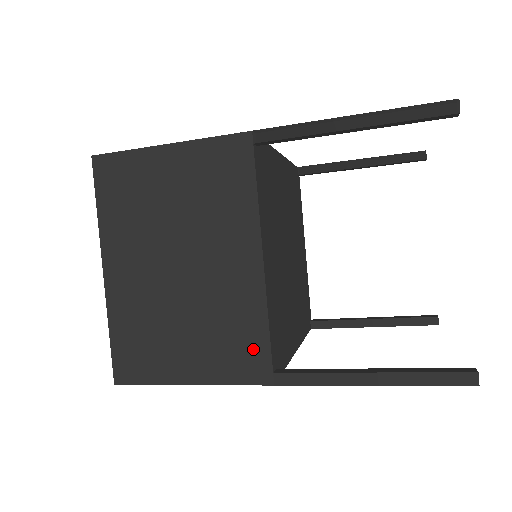
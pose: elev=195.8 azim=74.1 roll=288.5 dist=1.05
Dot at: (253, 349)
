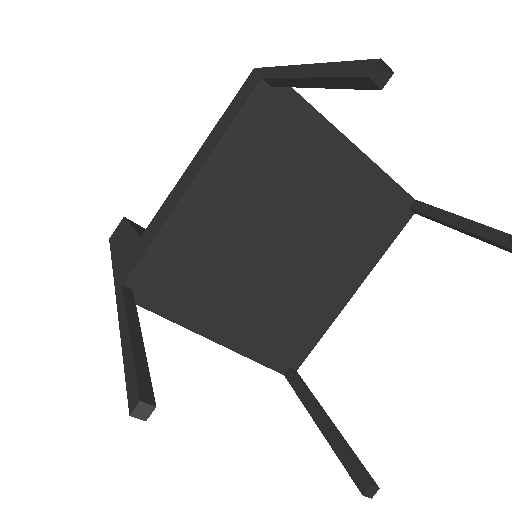
Dot at: occluded
